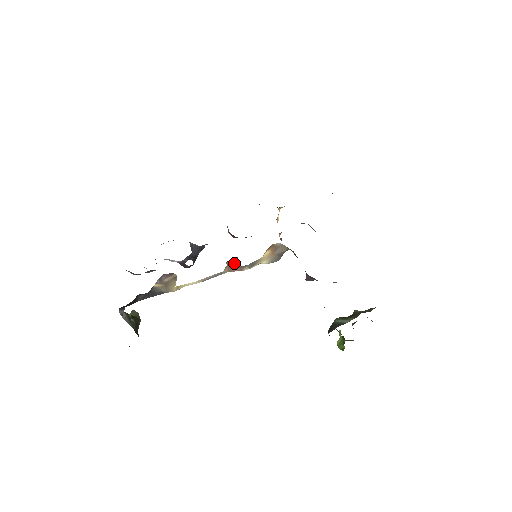
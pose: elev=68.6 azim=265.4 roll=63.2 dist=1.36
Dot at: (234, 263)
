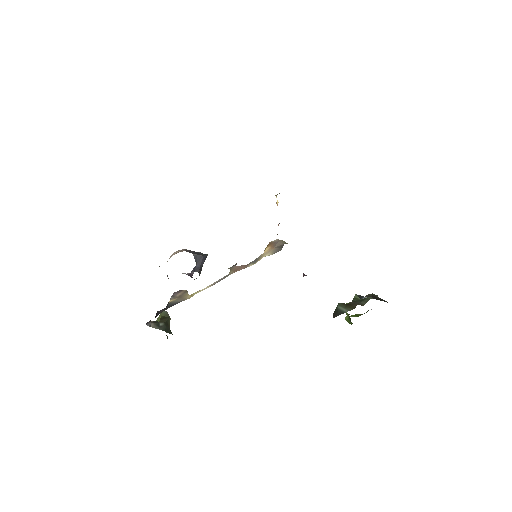
Dot at: (237, 266)
